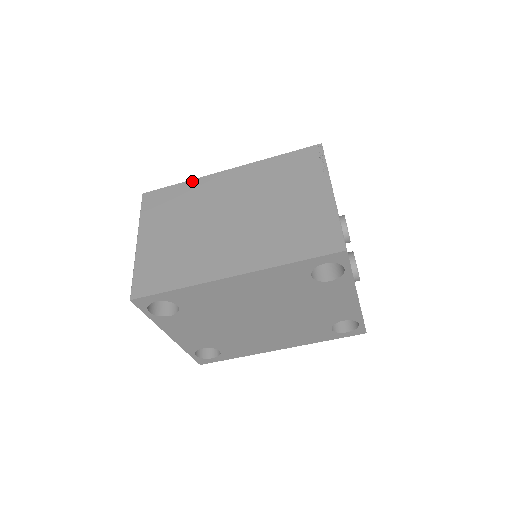
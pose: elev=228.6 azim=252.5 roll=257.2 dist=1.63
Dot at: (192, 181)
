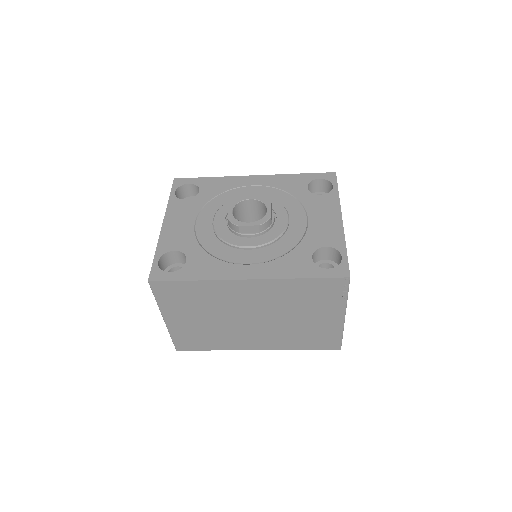
Dot at: (207, 282)
